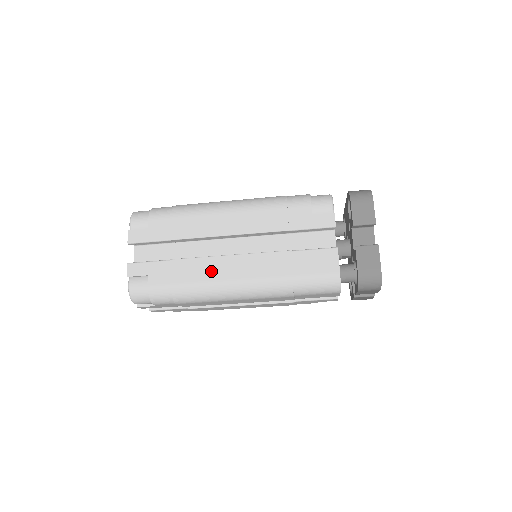
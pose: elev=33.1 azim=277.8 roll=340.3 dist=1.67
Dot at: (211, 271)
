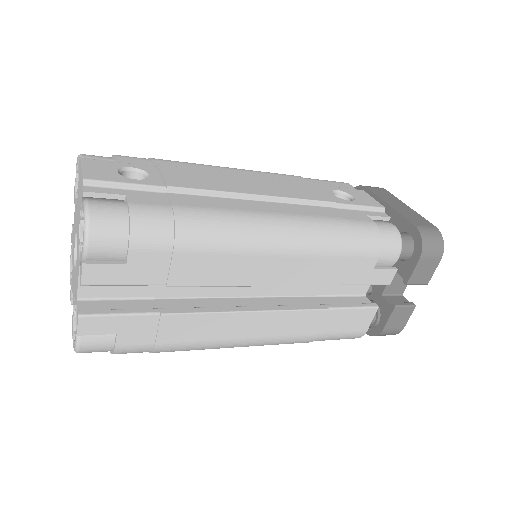
Dot at: (221, 330)
